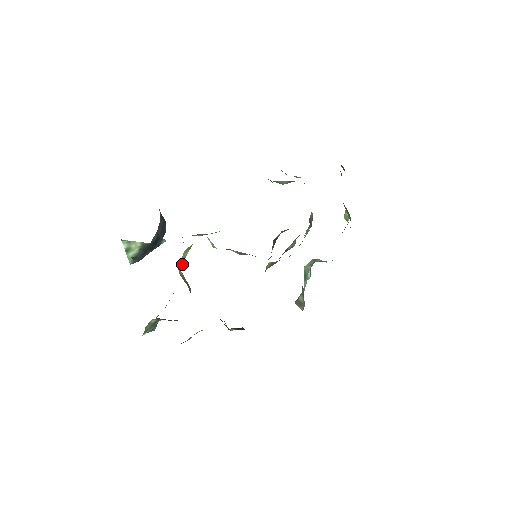
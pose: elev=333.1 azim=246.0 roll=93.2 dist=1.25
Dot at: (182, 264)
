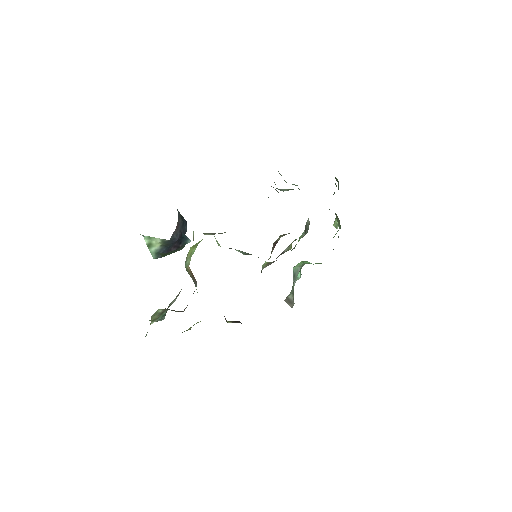
Dot at: (190, 260)
